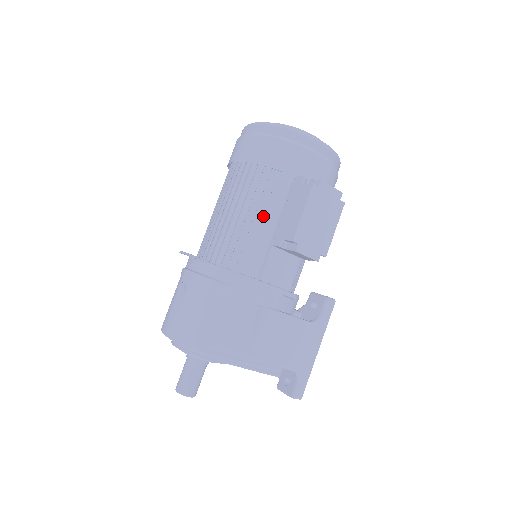
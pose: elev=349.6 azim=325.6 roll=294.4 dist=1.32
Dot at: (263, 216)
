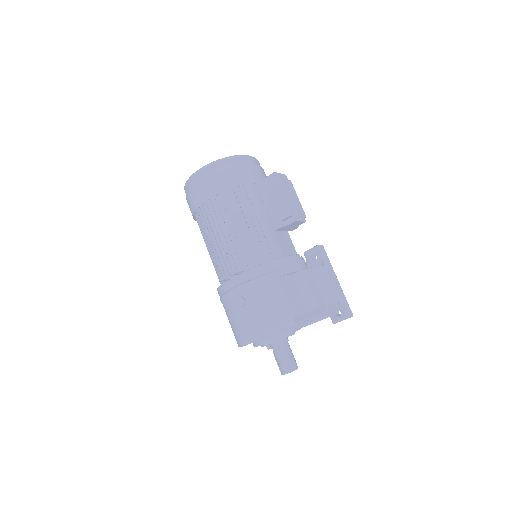
Dot at: (254, 219)
